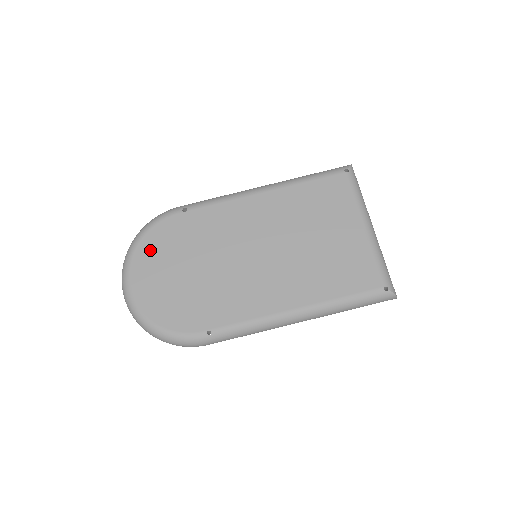
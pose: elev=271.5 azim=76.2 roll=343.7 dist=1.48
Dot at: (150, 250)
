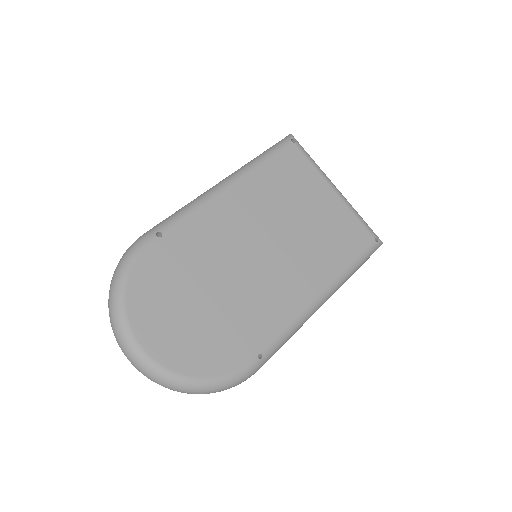
Dot at: (145, 298)
